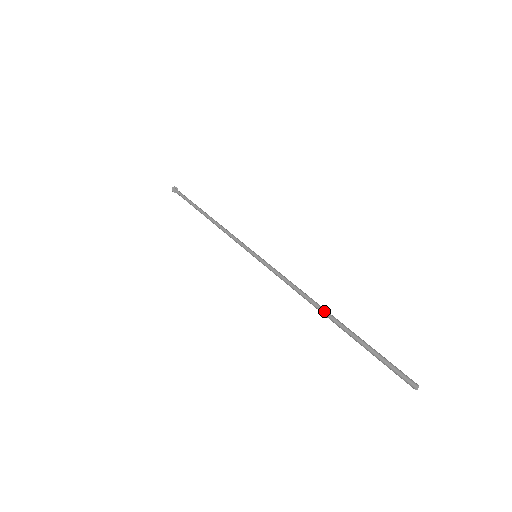
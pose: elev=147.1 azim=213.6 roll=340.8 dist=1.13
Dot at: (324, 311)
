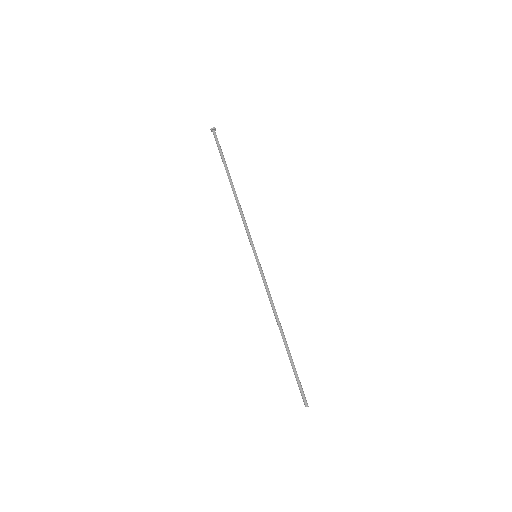
Dot at: (282, 332)
